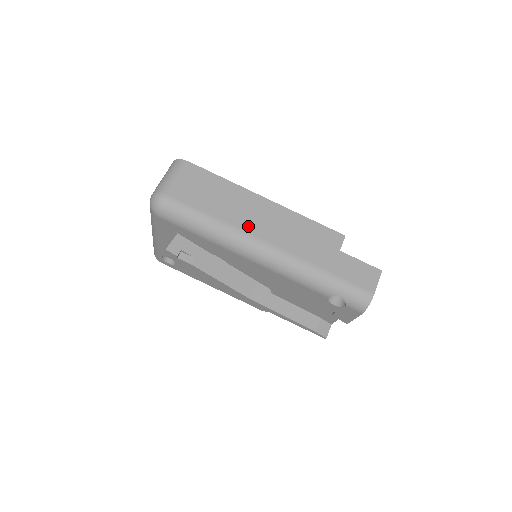
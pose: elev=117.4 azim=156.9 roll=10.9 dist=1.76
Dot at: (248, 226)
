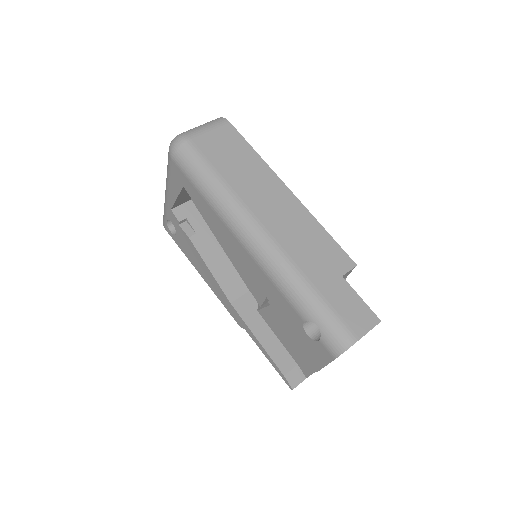
Dot at: (254, 204)
